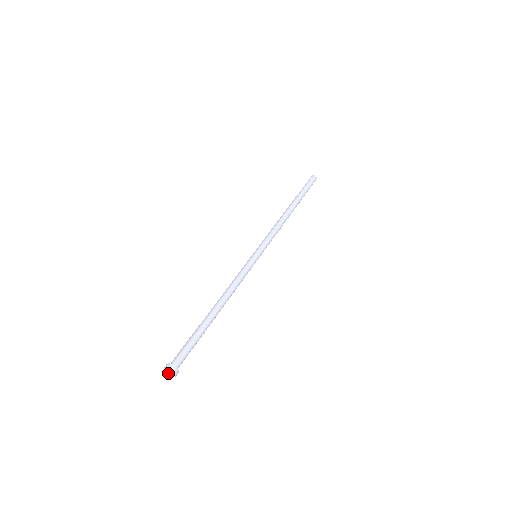
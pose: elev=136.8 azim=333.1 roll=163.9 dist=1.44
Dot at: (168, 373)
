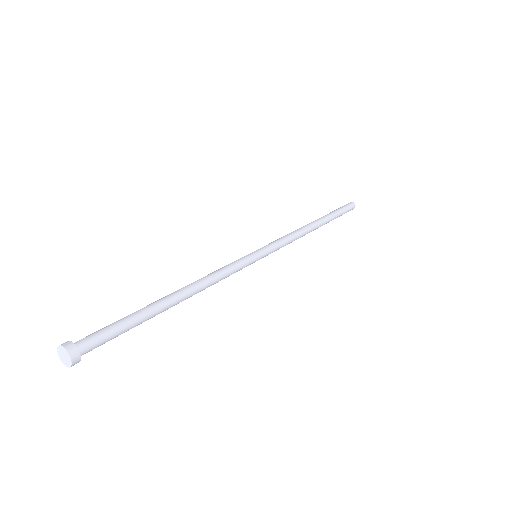
Dot at: (62, 354)
